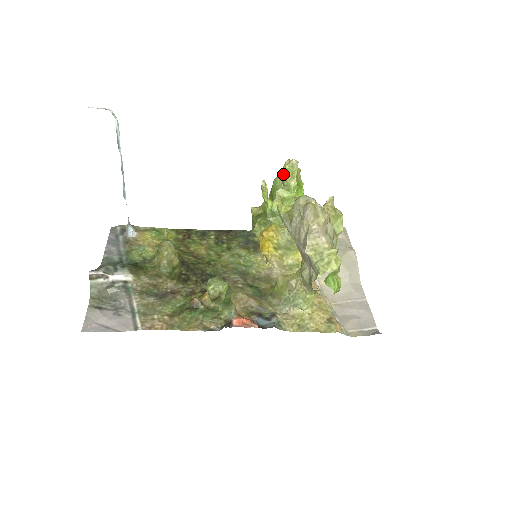
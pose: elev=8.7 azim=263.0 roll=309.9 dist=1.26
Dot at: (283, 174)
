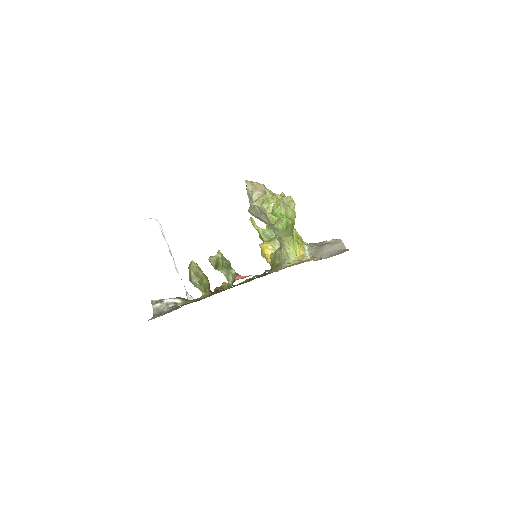
Dot at: occluded
